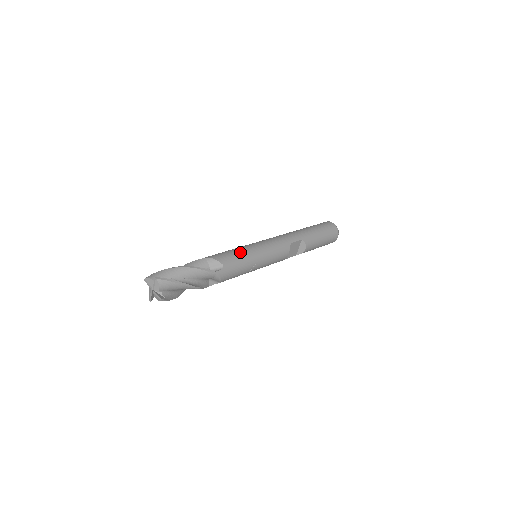
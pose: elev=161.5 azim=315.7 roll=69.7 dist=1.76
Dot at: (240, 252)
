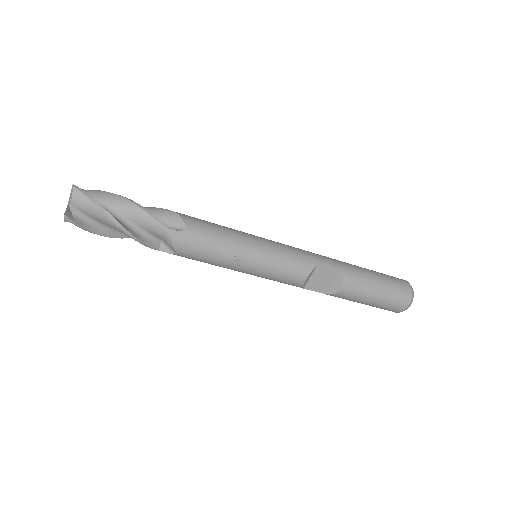
Dot at: (226, 230)
